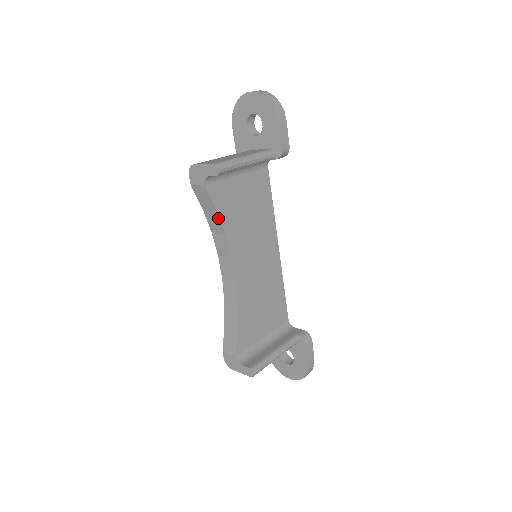
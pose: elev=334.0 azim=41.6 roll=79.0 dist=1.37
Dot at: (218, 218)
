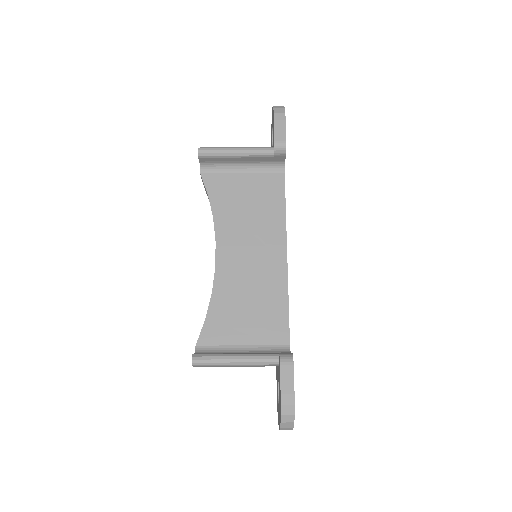
Dot at: (210, 204)
